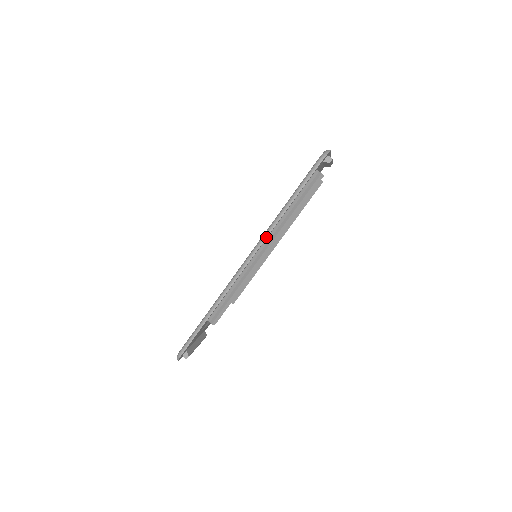
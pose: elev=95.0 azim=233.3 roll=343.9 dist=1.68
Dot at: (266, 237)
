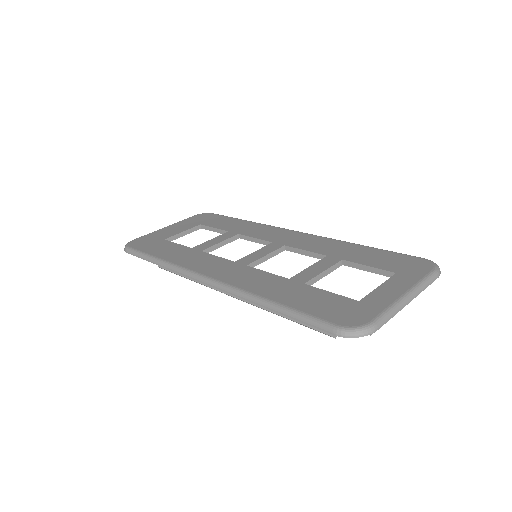
Dot at: (233, 294)
